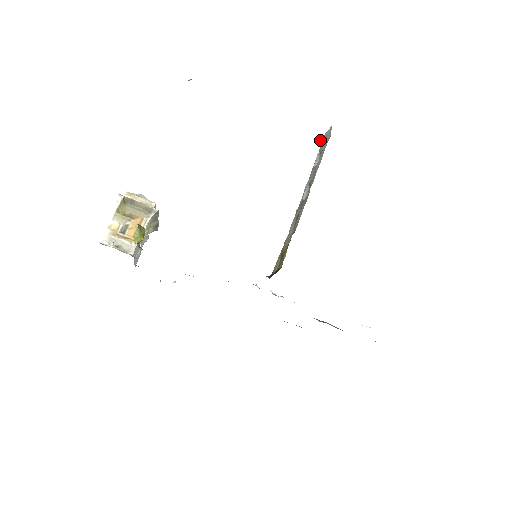
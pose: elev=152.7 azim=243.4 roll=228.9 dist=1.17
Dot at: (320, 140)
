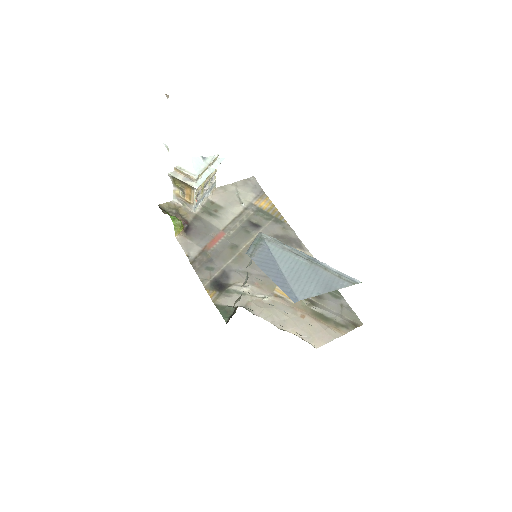
Dot at: (258, 234)
